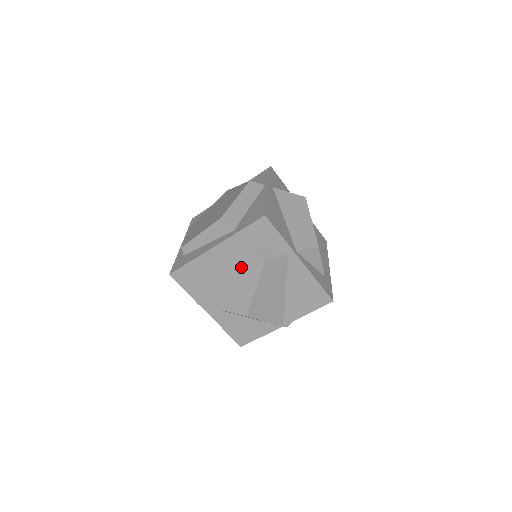
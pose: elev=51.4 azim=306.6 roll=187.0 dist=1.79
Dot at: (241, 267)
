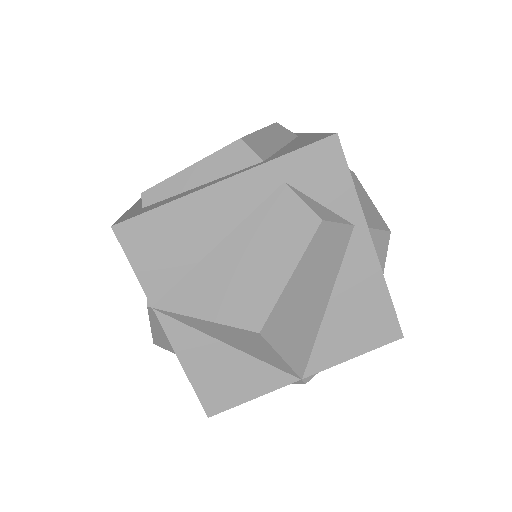
Dot at: (267, 230)
